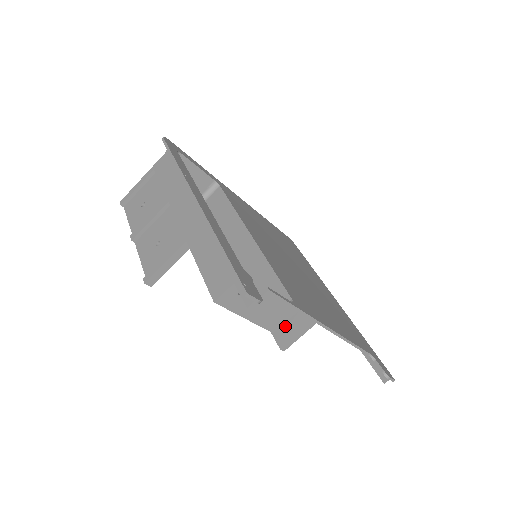
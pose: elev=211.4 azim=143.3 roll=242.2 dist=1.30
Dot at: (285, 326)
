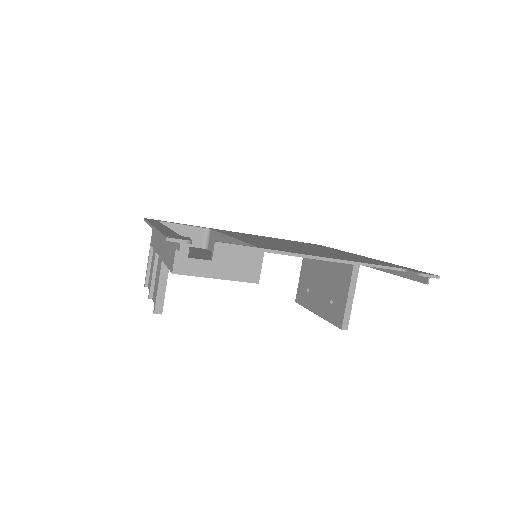
Dot at: (335, 308)
